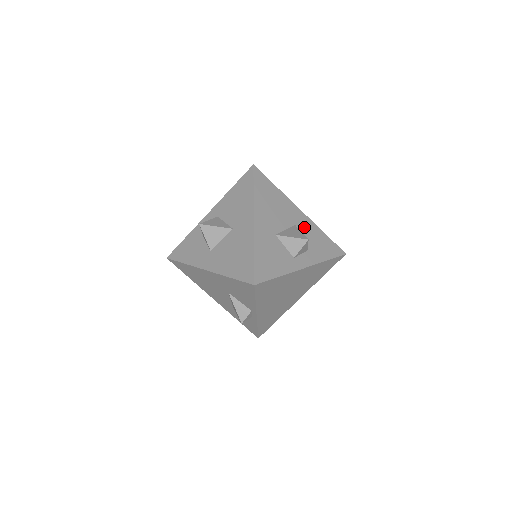
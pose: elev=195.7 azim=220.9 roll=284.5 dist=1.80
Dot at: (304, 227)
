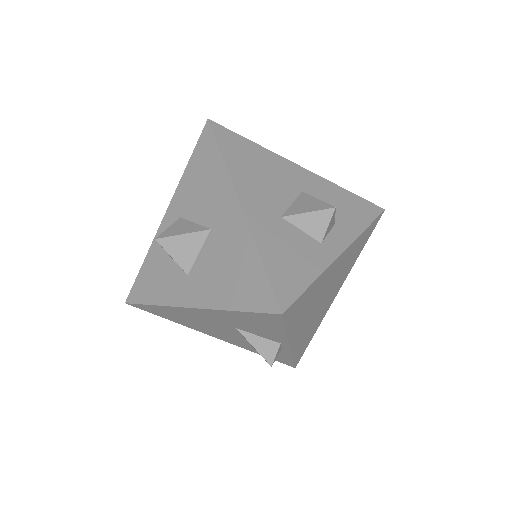
Dot at: (316, 190)
